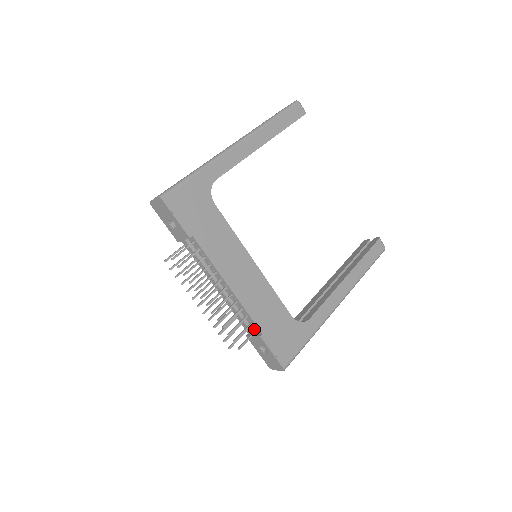
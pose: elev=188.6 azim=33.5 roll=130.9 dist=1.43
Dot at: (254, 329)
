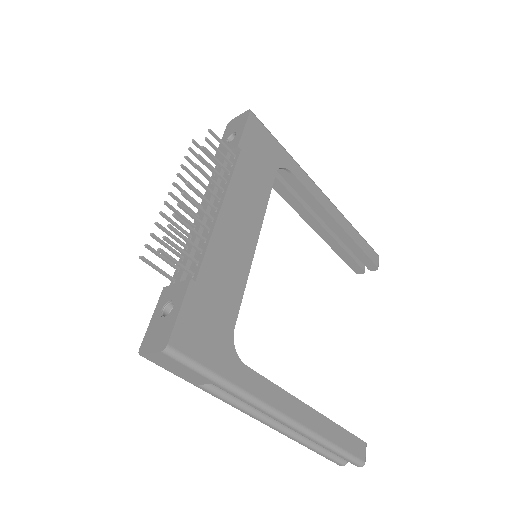
Dot at: (189, 276)
